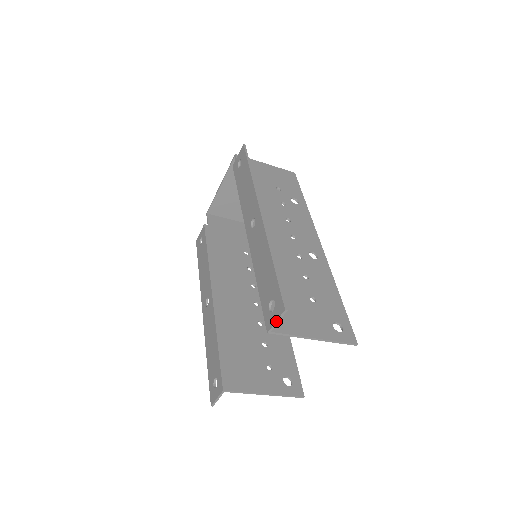
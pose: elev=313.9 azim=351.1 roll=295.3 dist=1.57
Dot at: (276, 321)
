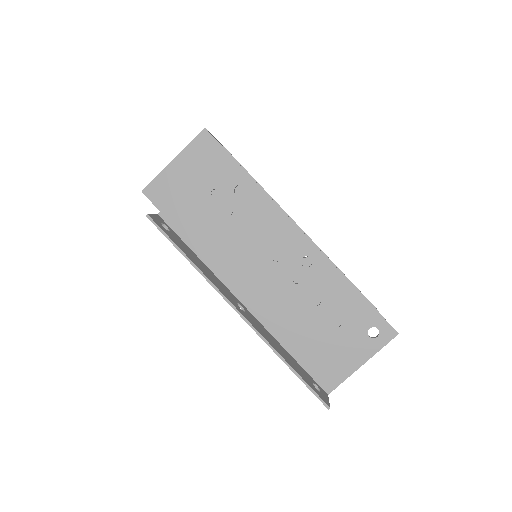
Dot at: occluded
